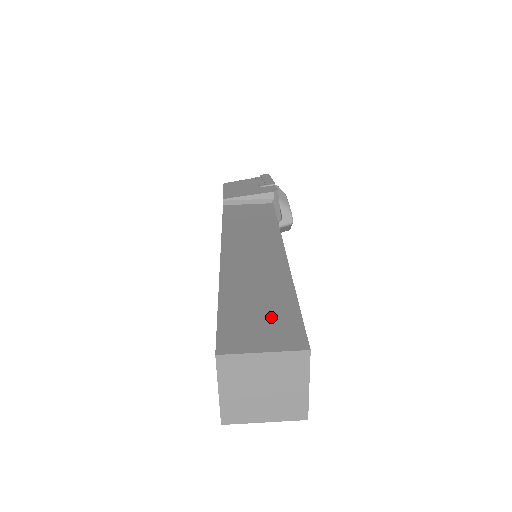
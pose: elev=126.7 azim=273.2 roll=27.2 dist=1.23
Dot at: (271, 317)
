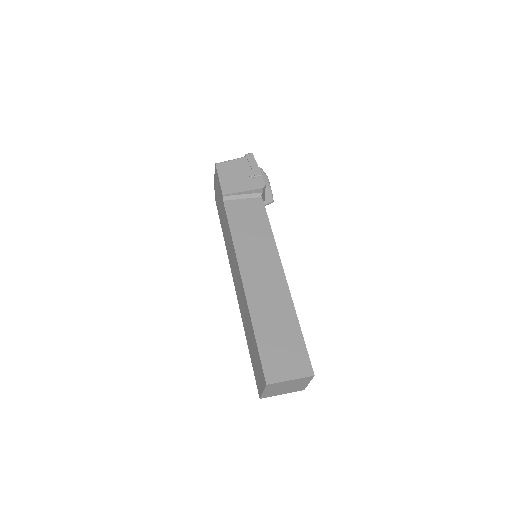
Dot at: (289, 348)
